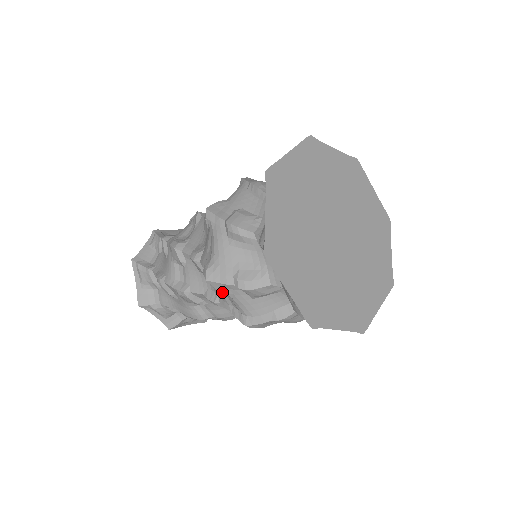
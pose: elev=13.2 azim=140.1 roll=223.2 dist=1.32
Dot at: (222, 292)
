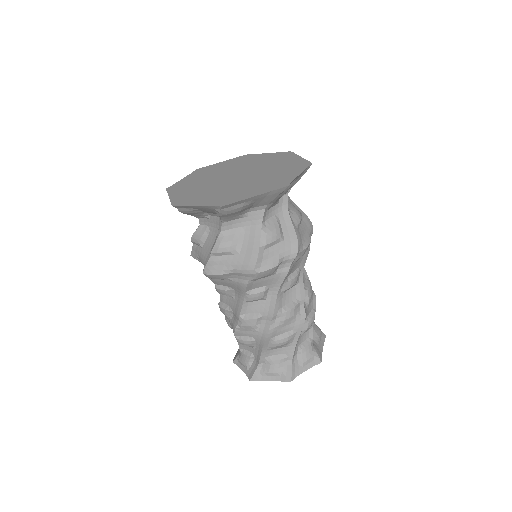
Dot at: (196, 258)
